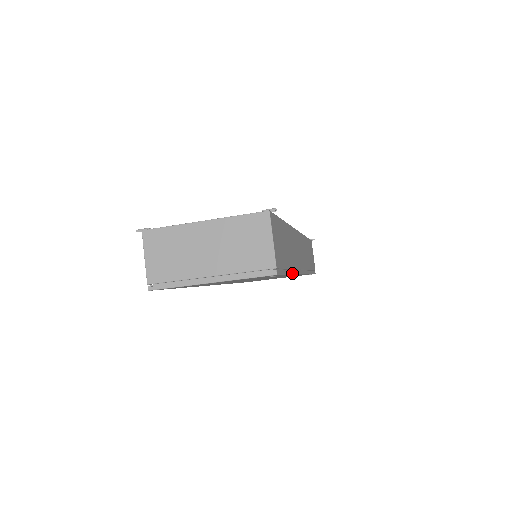
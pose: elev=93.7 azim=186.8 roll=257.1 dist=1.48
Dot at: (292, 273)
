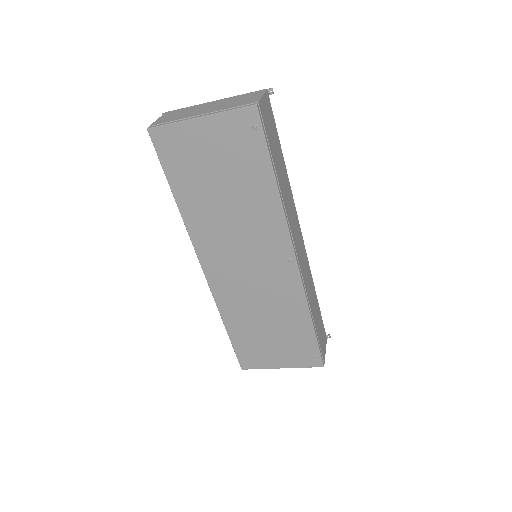
Dot at: (279, 191)
